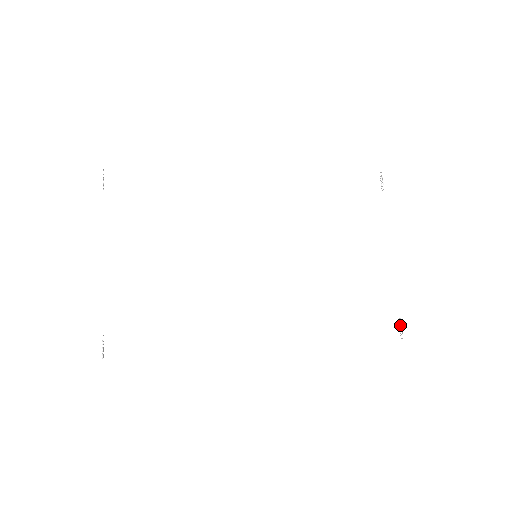
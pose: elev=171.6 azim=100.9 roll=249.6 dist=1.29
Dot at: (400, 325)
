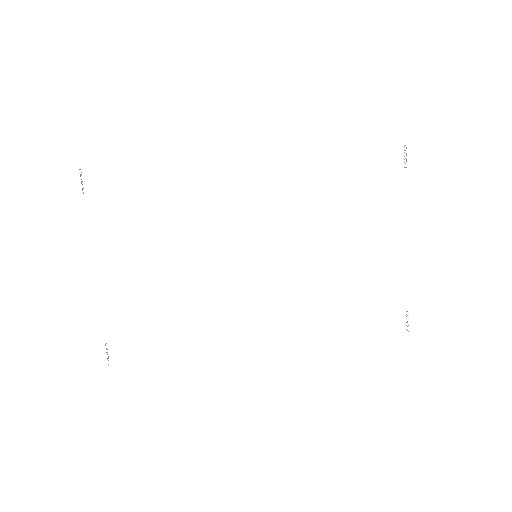
Dot at: (407, 318)
